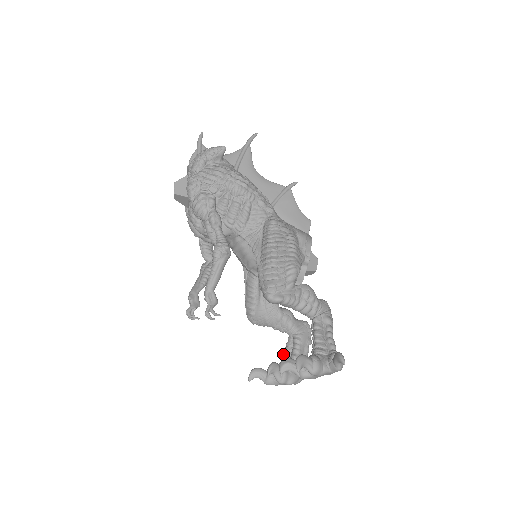
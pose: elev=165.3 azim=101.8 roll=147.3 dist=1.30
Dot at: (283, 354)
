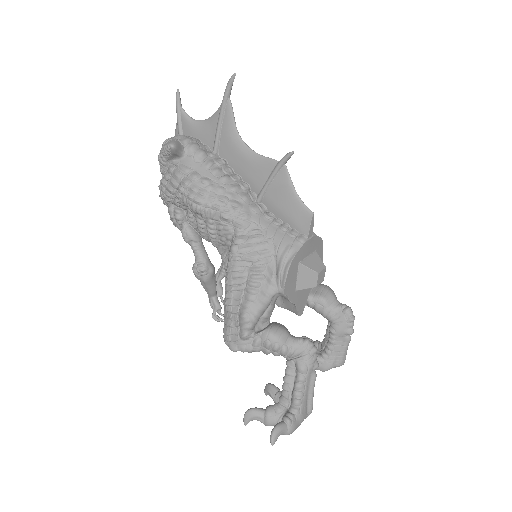
Dot at: (324, 335)
